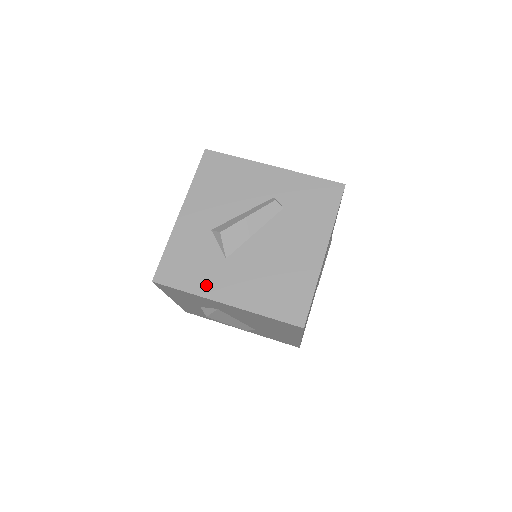
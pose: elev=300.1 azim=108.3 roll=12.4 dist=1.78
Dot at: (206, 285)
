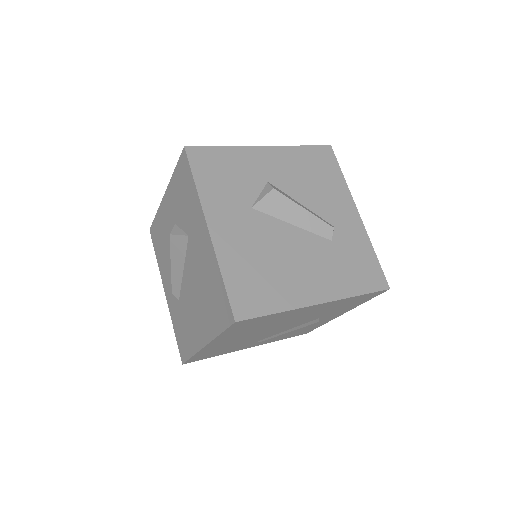
Dot at: (214, 200)
